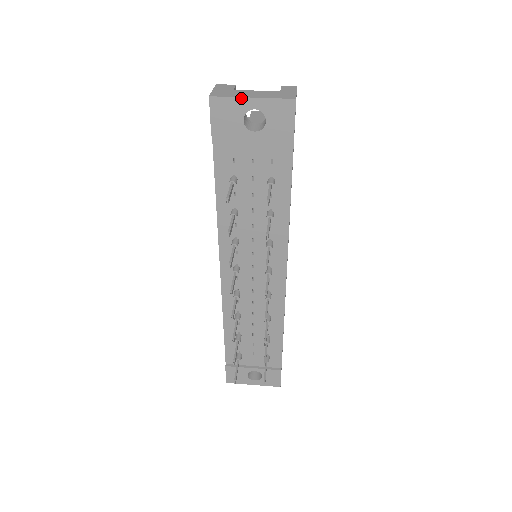
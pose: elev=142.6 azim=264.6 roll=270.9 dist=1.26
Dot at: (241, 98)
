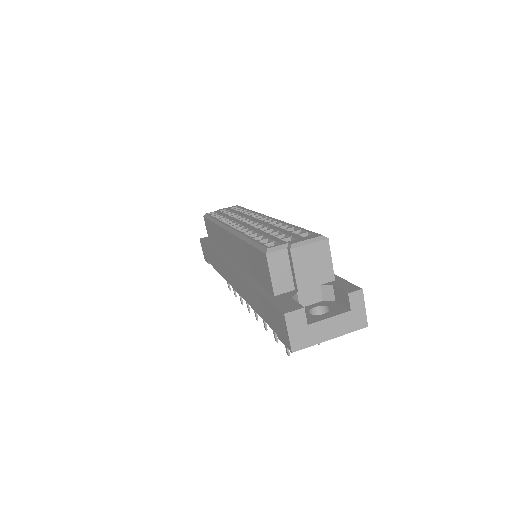
Dot at: (321, 342)
